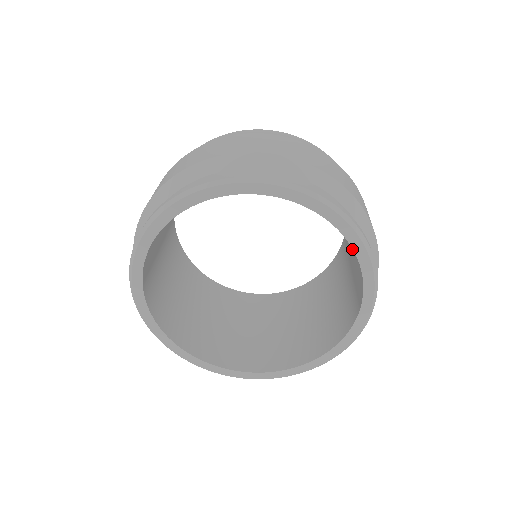
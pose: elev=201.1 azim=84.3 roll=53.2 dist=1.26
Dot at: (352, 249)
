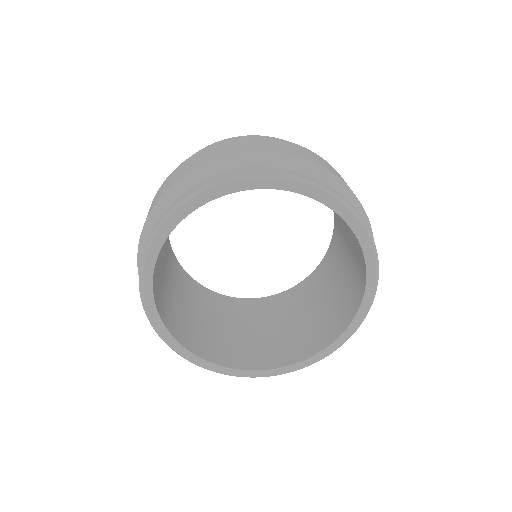
Dot at: (345, 233)
